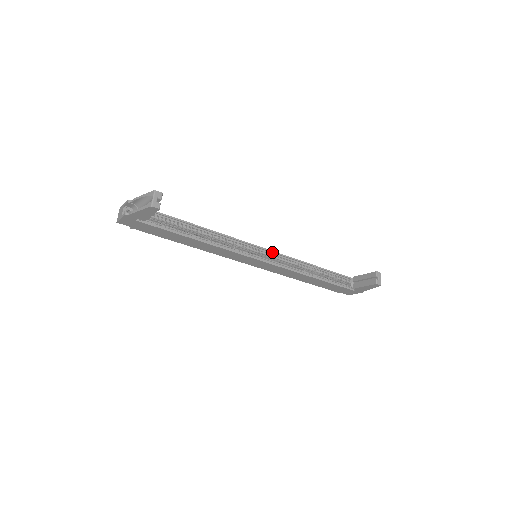
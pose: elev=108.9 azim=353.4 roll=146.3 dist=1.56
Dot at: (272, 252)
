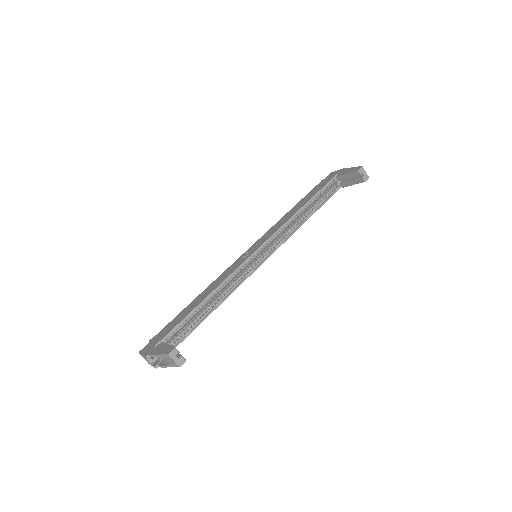
Dot at: (266, 242)
